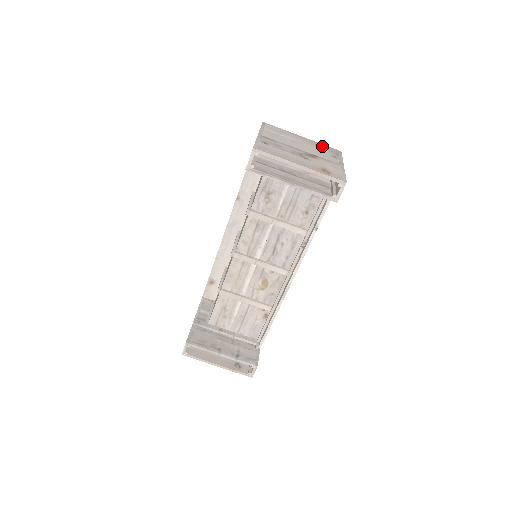
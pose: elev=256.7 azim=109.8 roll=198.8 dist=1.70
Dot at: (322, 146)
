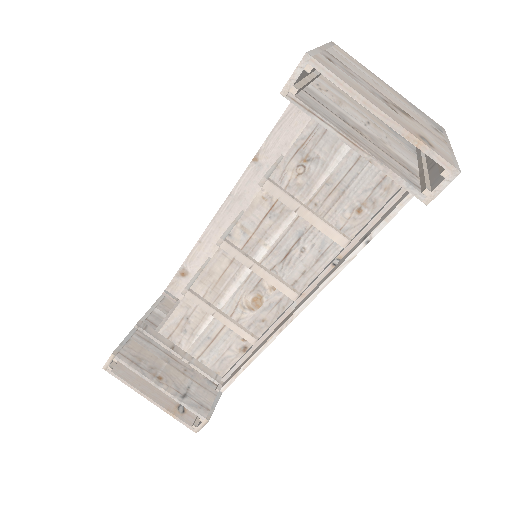
Dot at: (417, 109)
